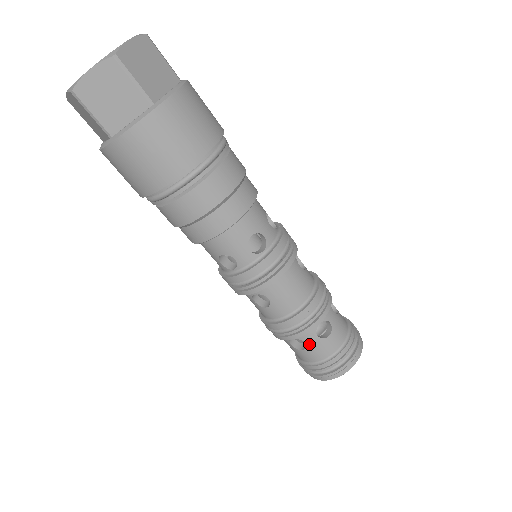
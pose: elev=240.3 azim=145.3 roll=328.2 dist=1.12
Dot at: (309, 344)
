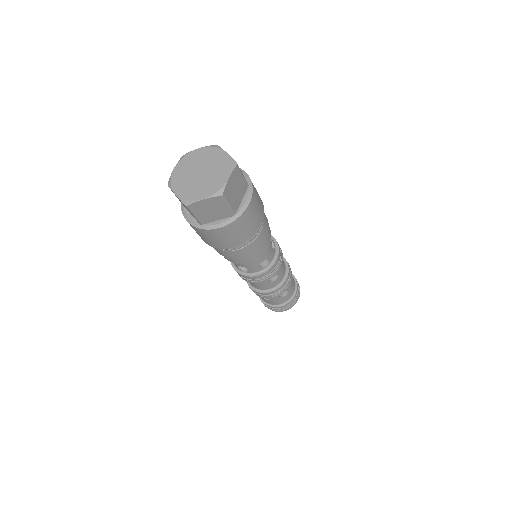
Dot at: occluded
